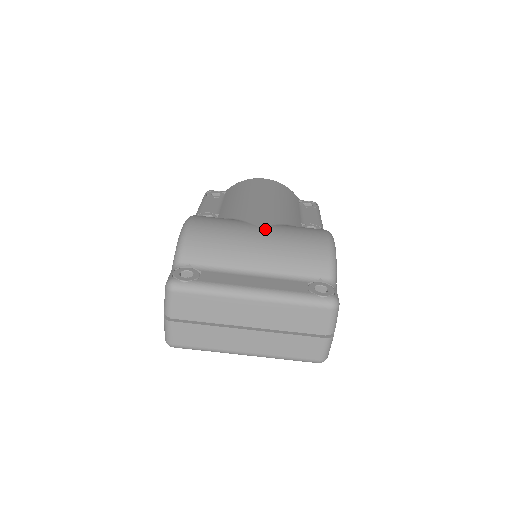
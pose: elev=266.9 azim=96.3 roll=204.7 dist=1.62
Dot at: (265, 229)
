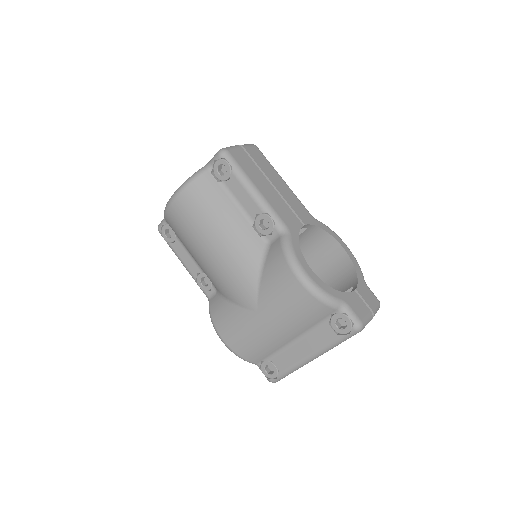
Dot at: (261, 312)
